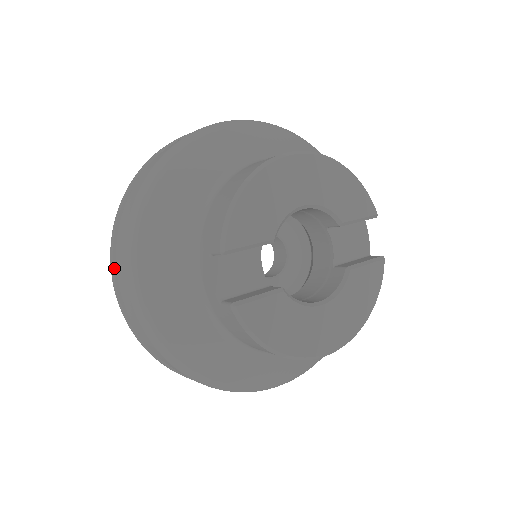
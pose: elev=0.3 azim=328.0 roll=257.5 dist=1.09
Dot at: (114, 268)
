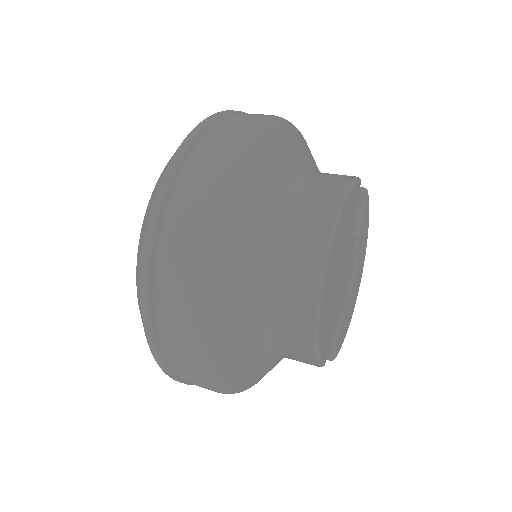
Dot at: occluded
